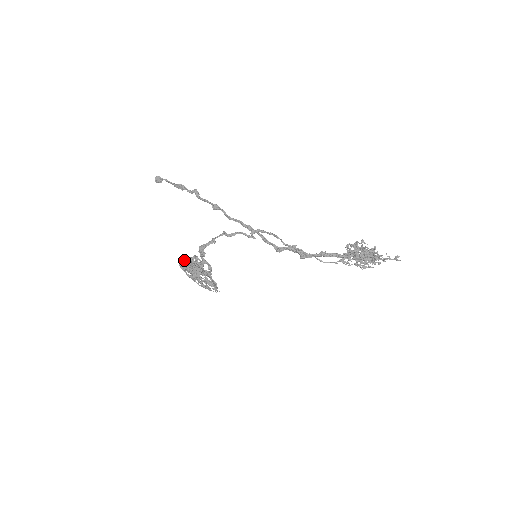
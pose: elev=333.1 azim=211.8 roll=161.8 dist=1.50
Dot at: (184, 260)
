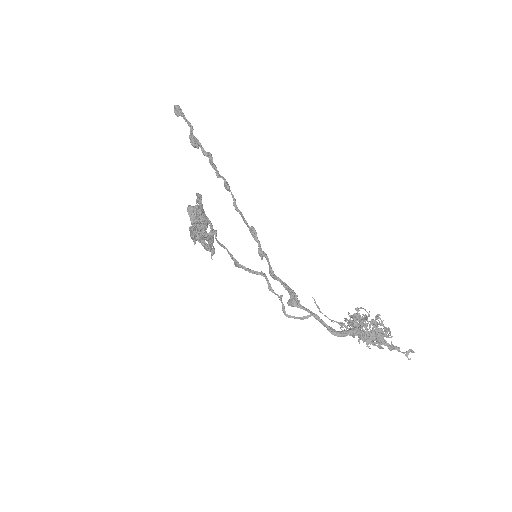
Dot at: (190, 207)
